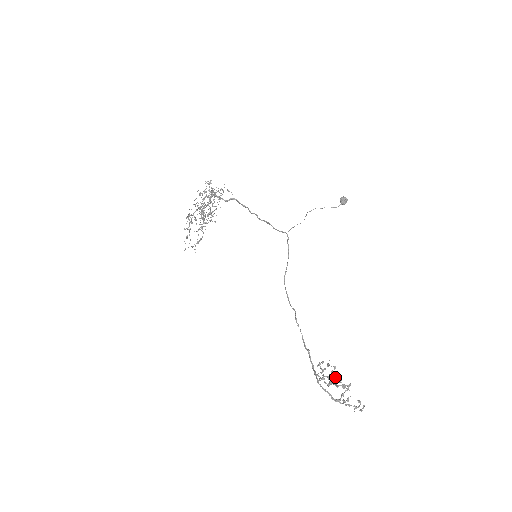
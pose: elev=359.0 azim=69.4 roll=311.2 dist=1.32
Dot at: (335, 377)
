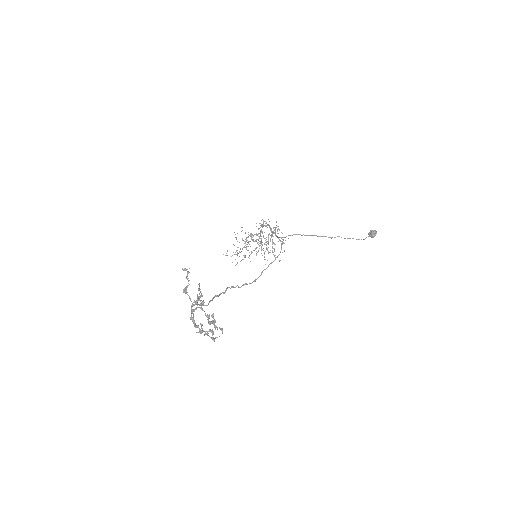
Dot at: (198, 296)
